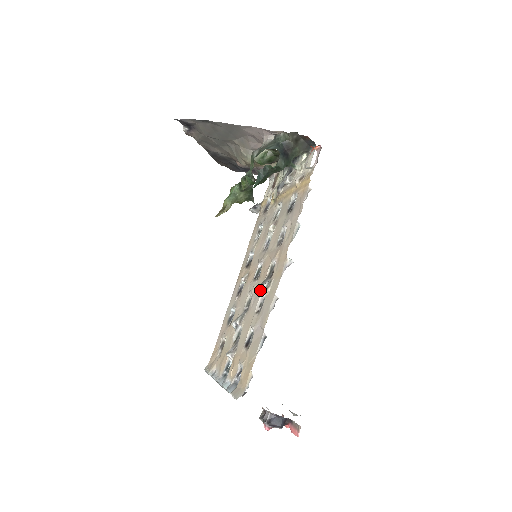
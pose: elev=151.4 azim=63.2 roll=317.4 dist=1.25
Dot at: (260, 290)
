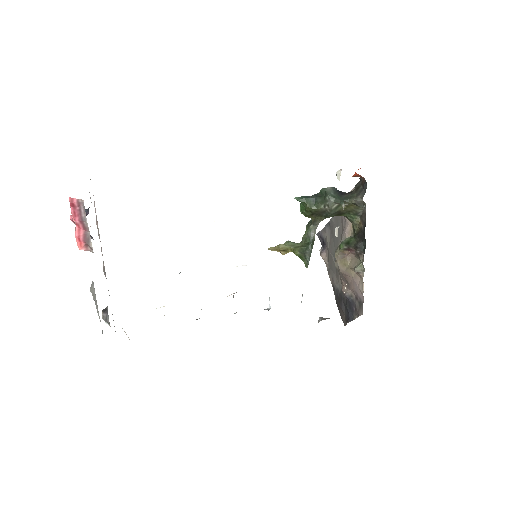
Dot at: occluded
